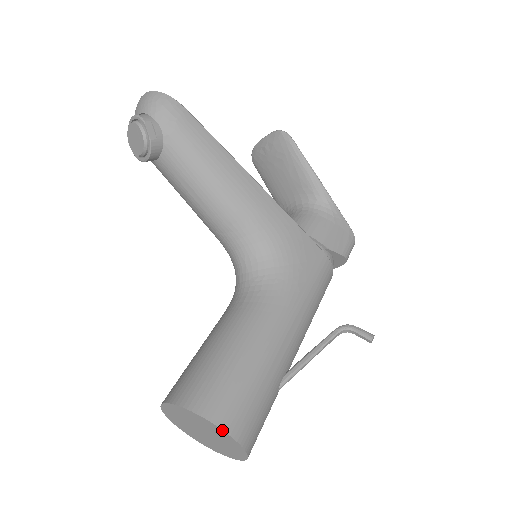
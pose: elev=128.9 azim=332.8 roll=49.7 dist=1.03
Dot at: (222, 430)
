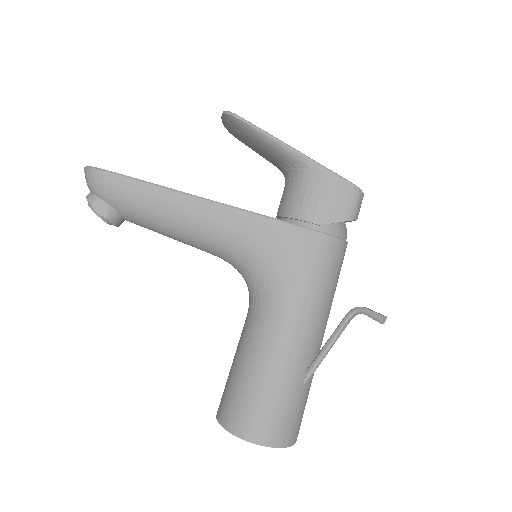
Dot at: (251, 442)
